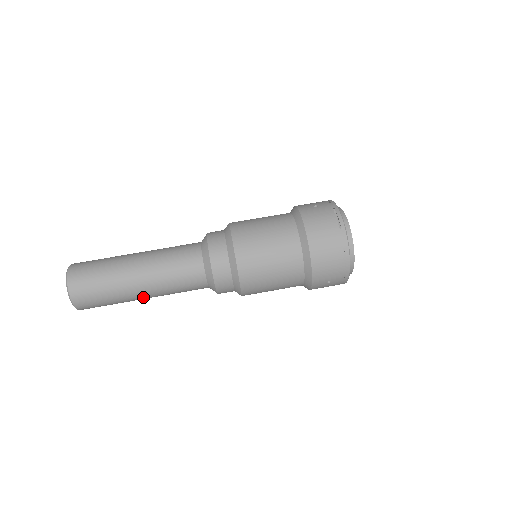
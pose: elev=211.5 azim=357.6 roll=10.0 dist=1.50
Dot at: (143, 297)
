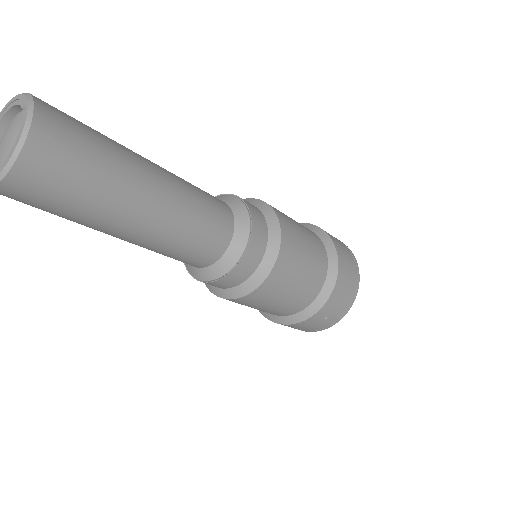
Dot at: (132, 227)
